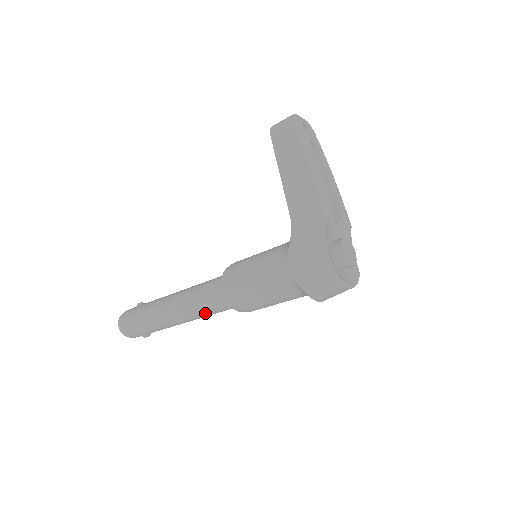
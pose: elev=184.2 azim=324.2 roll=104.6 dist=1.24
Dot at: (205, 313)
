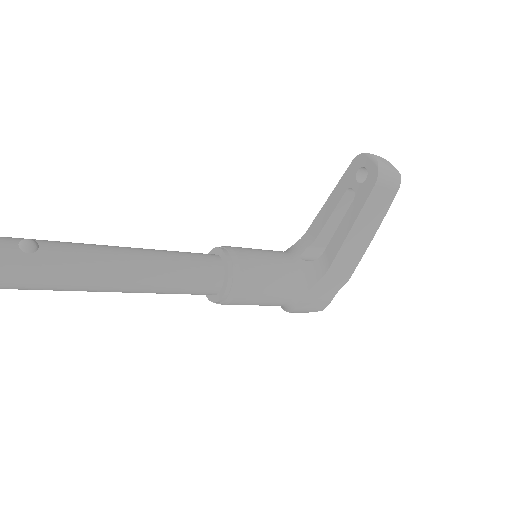
Dot at: occluded
